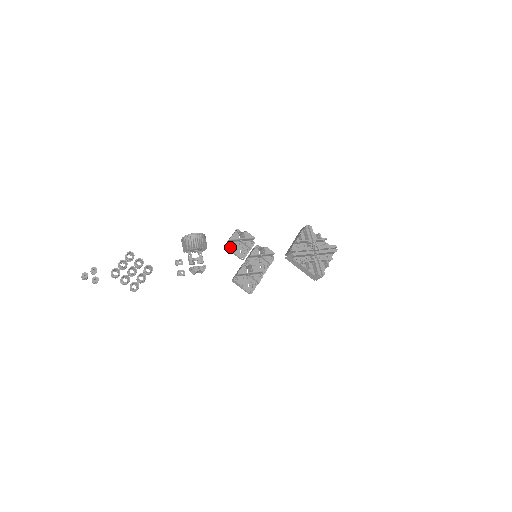
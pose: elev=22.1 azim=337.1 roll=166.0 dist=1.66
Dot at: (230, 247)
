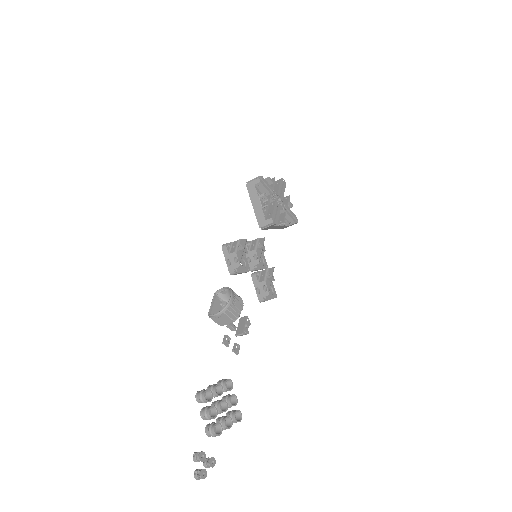
Dot at: (238, 271)
